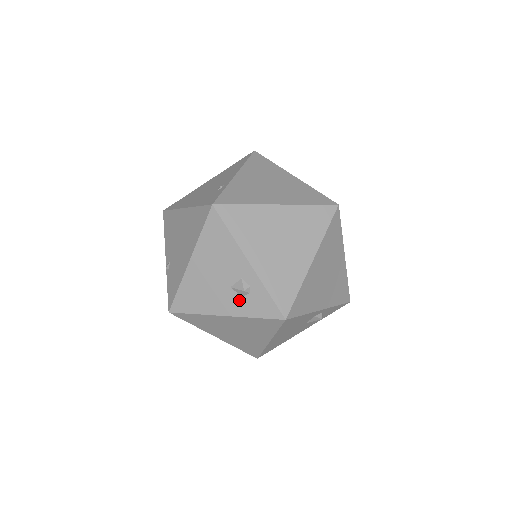
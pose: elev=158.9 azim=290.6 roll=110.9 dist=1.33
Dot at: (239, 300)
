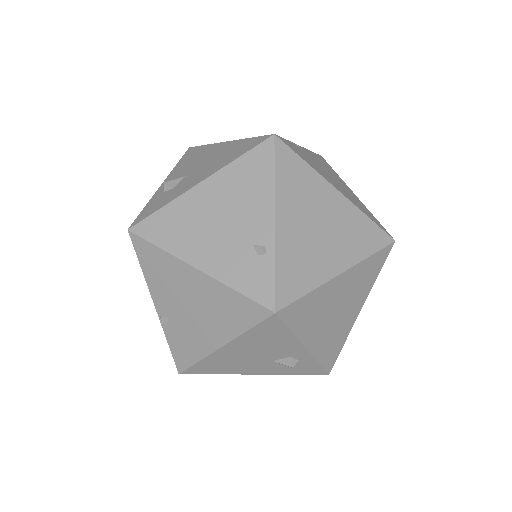
Dot at: (280, 367)
